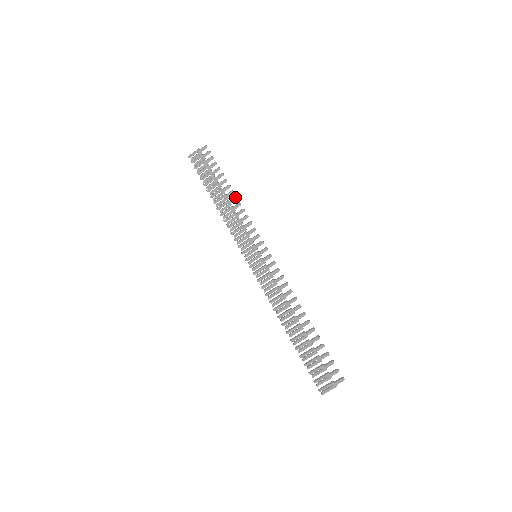
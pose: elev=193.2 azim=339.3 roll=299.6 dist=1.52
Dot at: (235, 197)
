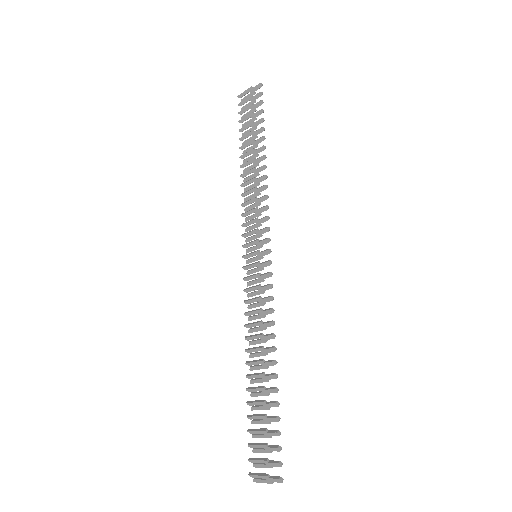
Dot at: (263, 165)
